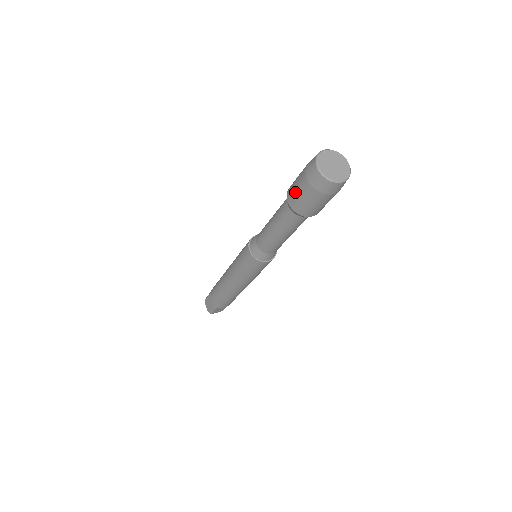
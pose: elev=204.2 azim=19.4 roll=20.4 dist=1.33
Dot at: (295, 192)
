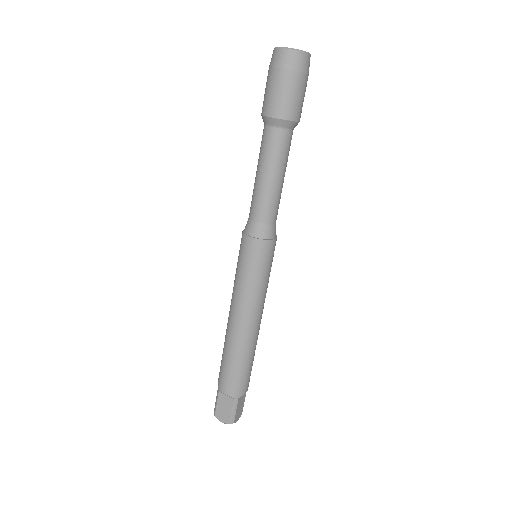
Dot at: (275, 97)
